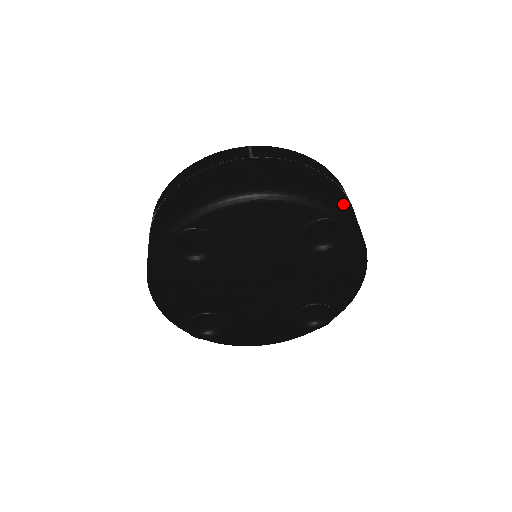
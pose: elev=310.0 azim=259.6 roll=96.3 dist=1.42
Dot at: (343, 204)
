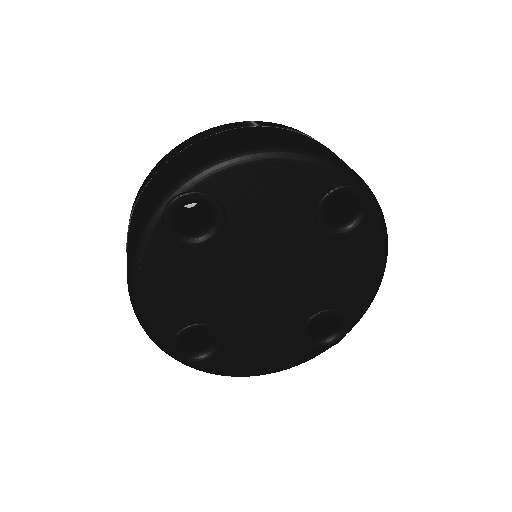
Dot at: occluded
